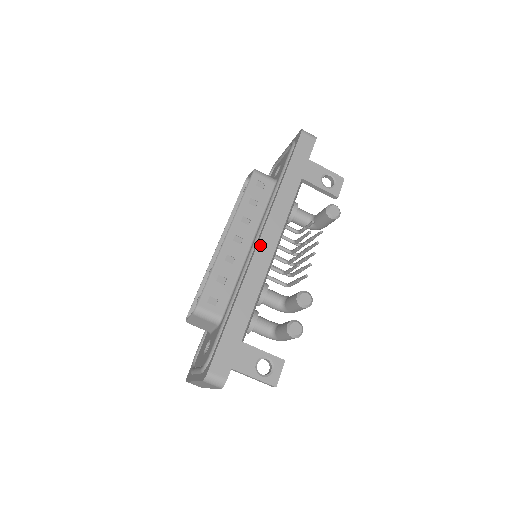
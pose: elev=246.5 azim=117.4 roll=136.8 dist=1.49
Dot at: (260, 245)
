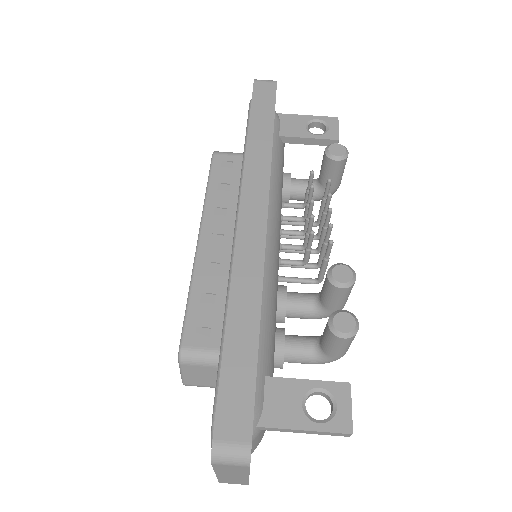
Dot at: (241, 223)
